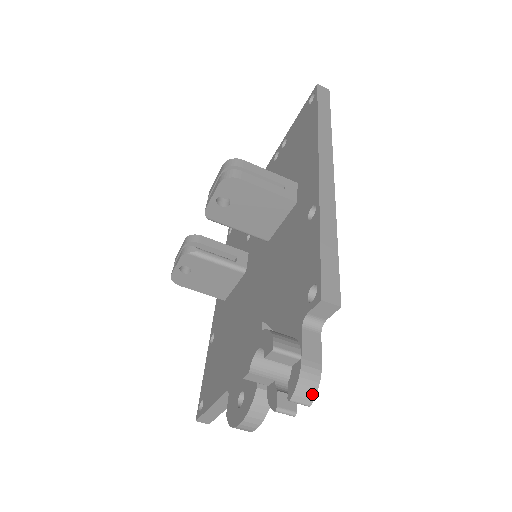
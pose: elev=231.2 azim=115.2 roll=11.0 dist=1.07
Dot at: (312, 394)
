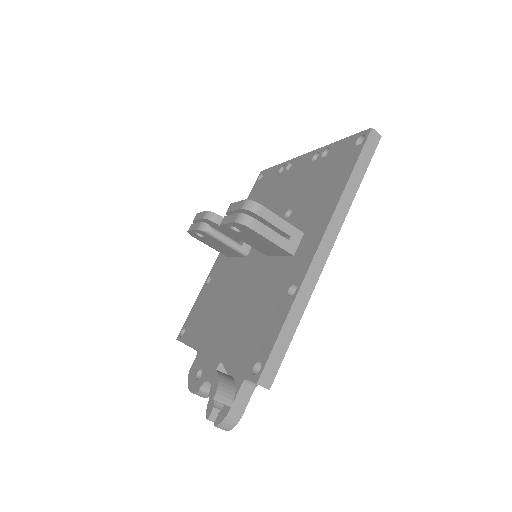
Dot at: (230, 428)
